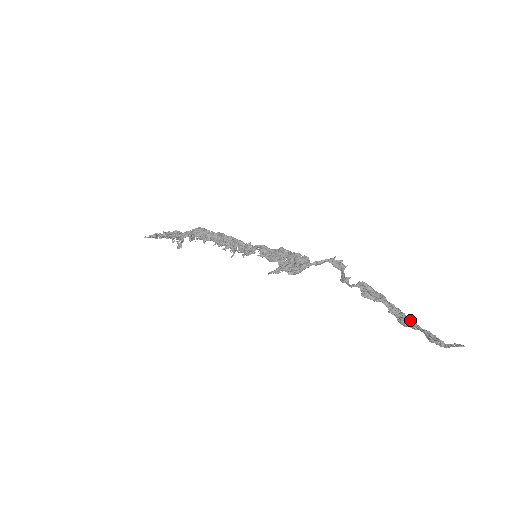
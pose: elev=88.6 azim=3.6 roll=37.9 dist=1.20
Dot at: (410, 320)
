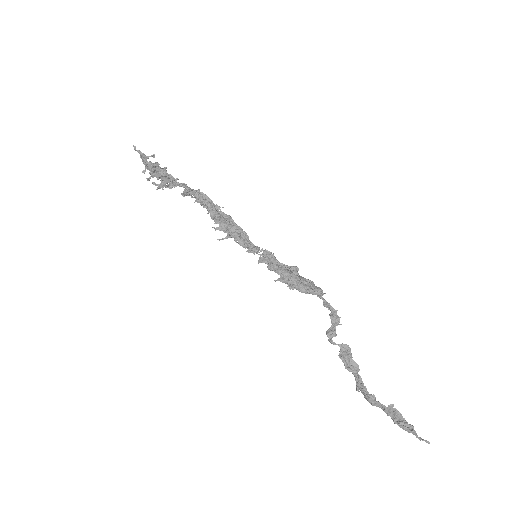
Dot at: (377, 401)
